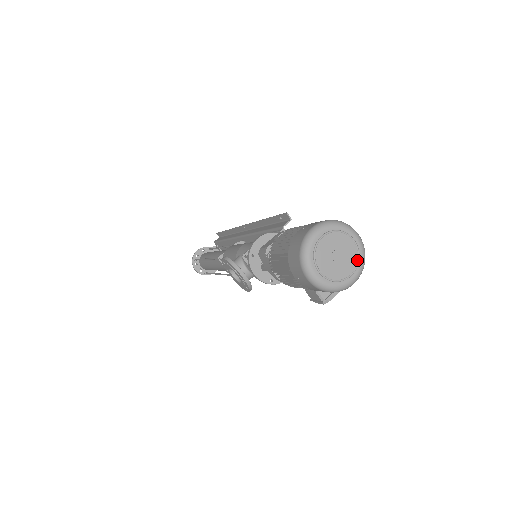
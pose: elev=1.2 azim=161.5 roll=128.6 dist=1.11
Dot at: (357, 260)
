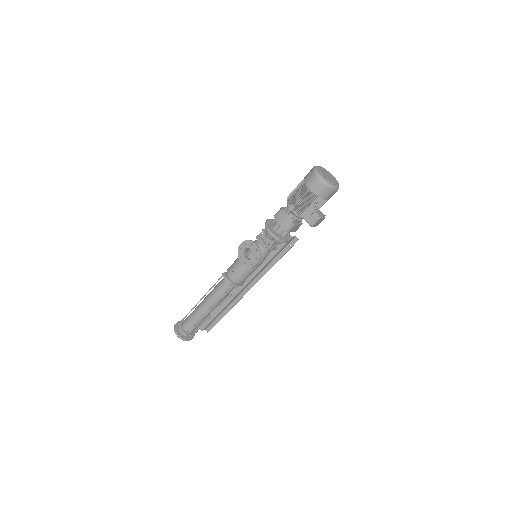
Dot at: (336, 182)
